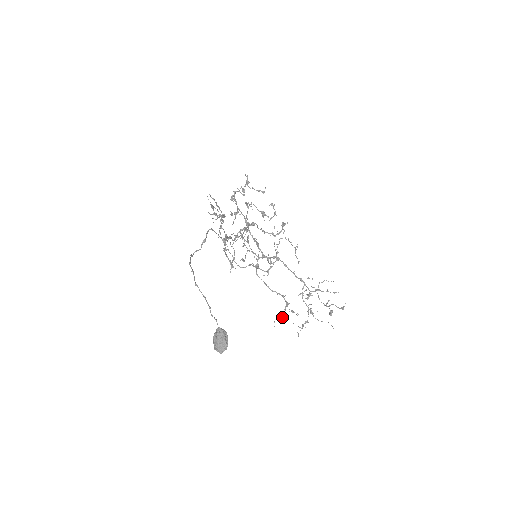
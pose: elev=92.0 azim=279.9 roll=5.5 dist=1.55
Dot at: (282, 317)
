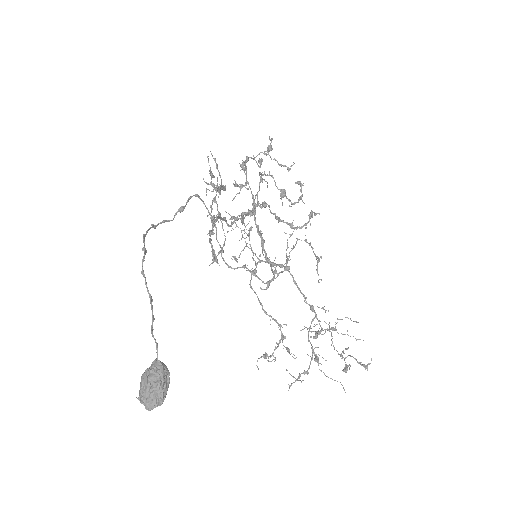
Dot at: occluded
